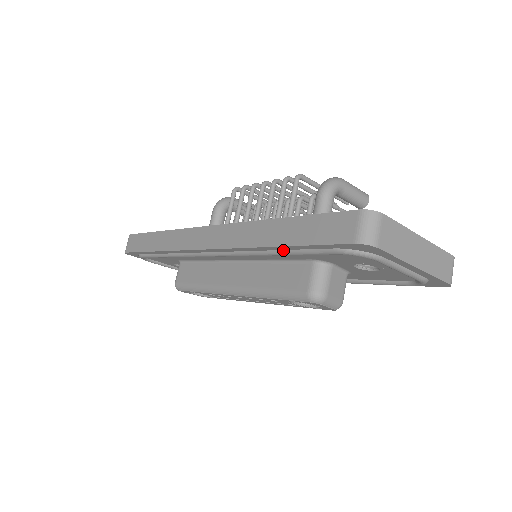
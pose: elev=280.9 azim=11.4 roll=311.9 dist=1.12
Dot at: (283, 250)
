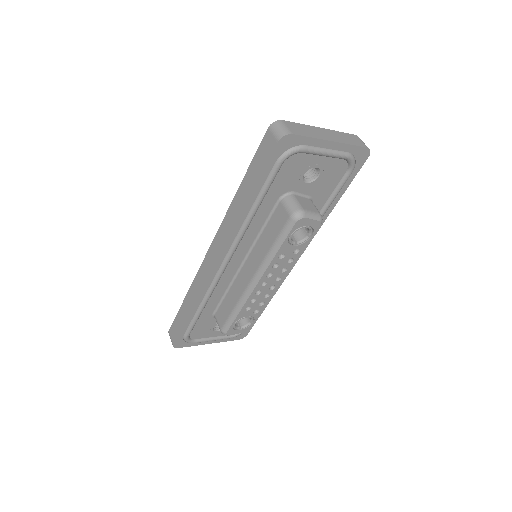
Dot at: (254, 202)
